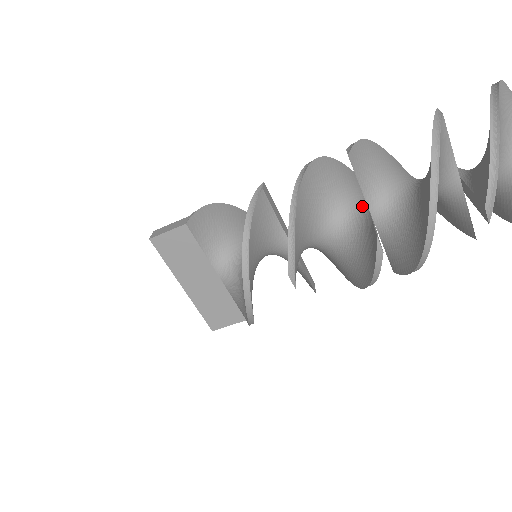
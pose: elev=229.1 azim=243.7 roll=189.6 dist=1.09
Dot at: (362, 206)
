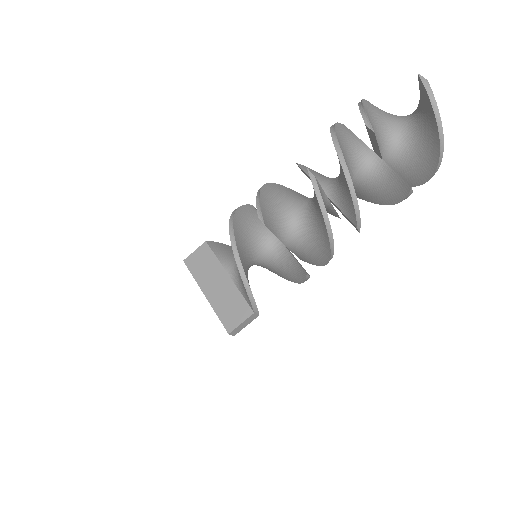
Dot at: occluded
